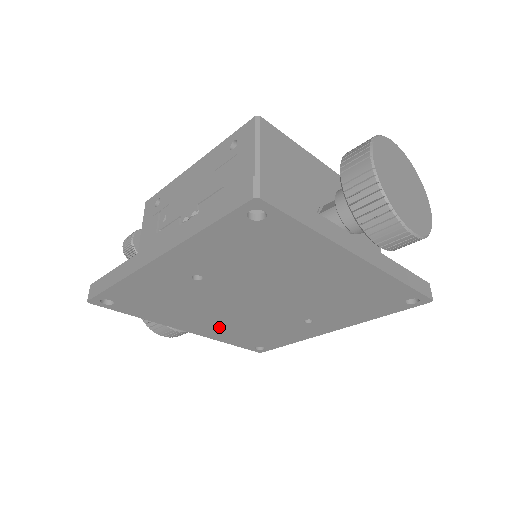
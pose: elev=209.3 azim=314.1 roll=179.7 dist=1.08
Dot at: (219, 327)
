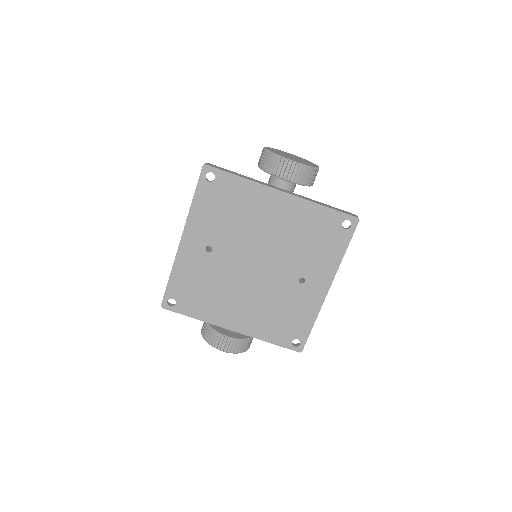
Dot at: (250, 315)
